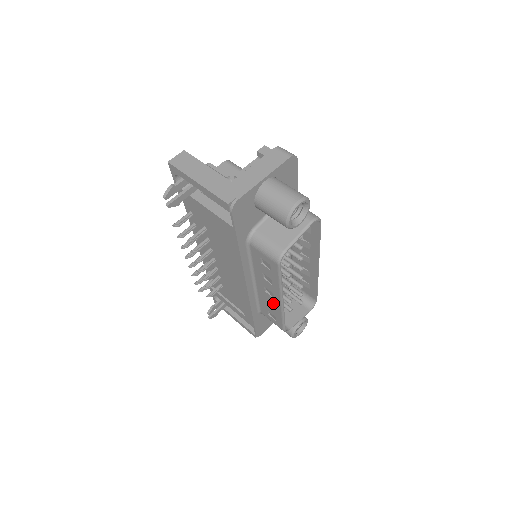
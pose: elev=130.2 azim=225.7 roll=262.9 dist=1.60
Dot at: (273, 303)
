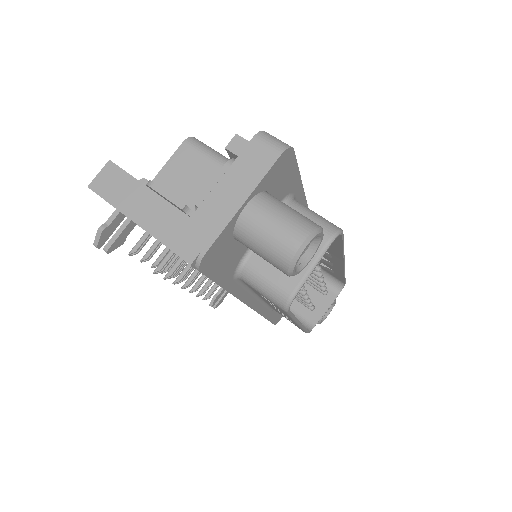
Dot at: occluded
